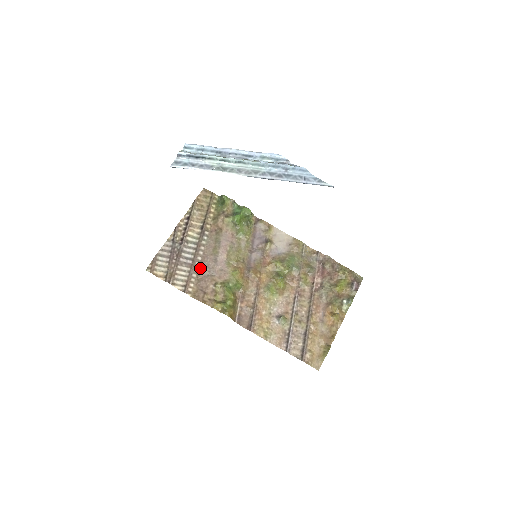
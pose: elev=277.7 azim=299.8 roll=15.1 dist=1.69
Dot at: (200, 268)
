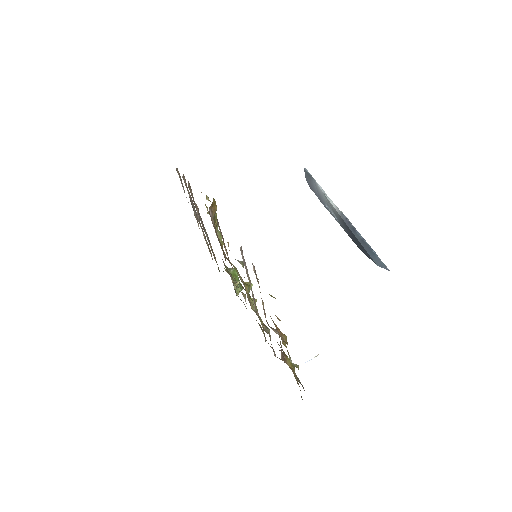
Dot at: (198, 214)
